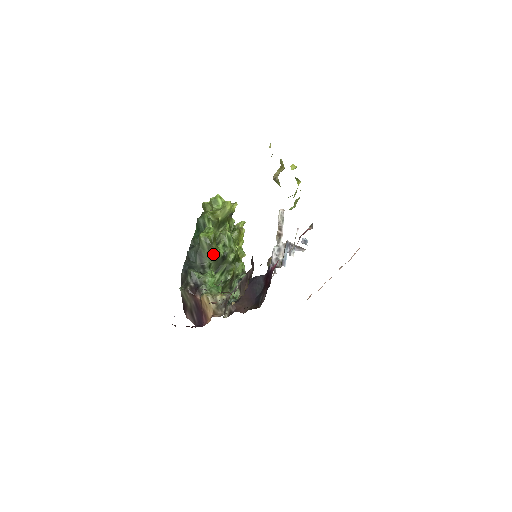
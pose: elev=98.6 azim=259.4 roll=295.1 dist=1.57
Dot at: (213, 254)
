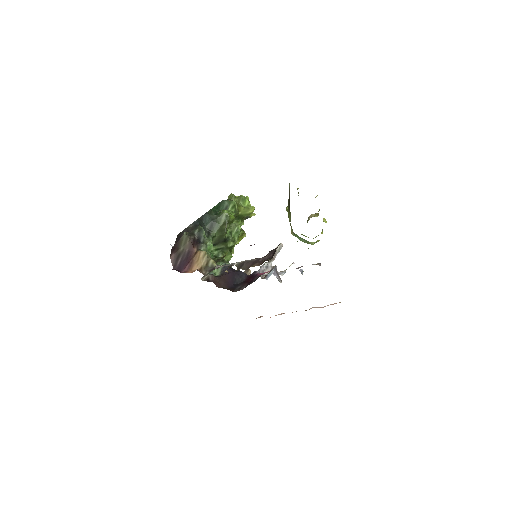
Dot at: (223, 231)
